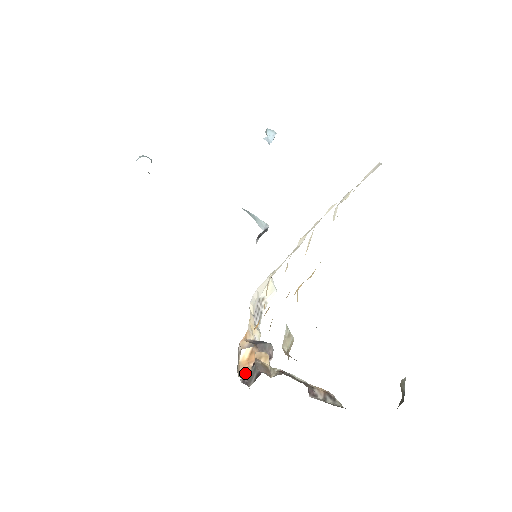
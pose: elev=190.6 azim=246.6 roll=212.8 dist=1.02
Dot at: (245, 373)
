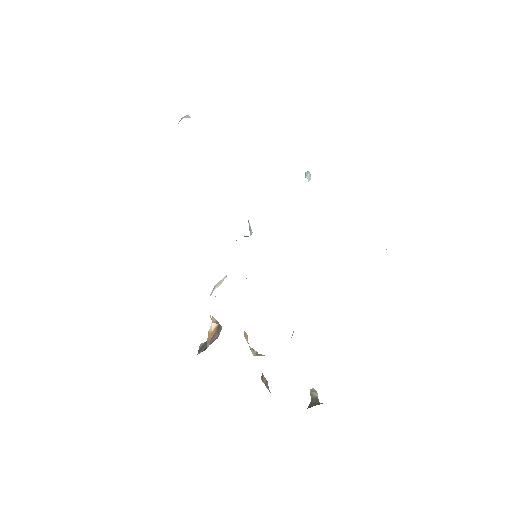
Dot at: (208, 343)
